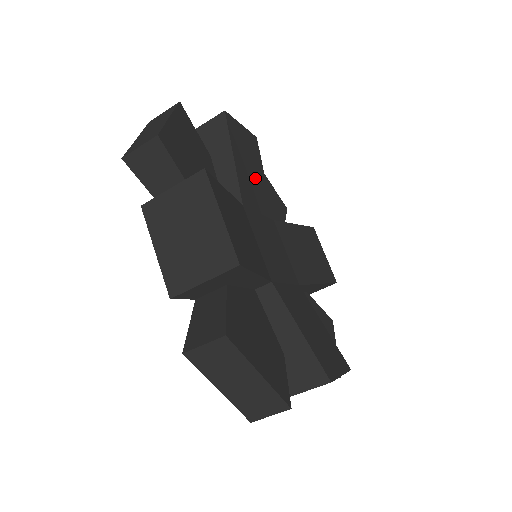
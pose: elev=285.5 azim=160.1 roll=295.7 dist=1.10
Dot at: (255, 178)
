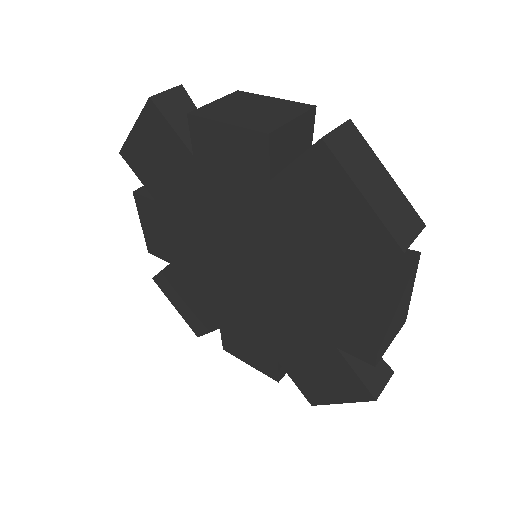
Dot at: occluded
